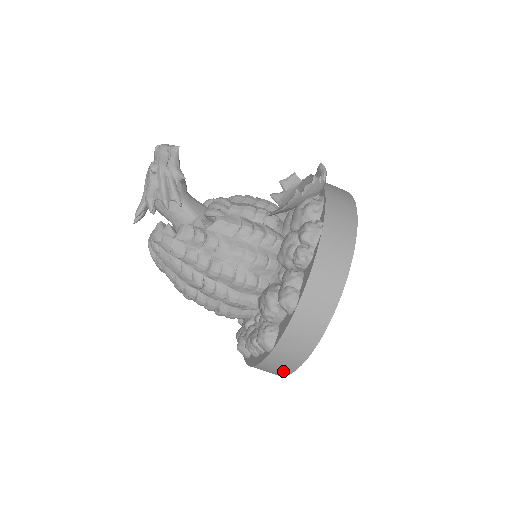
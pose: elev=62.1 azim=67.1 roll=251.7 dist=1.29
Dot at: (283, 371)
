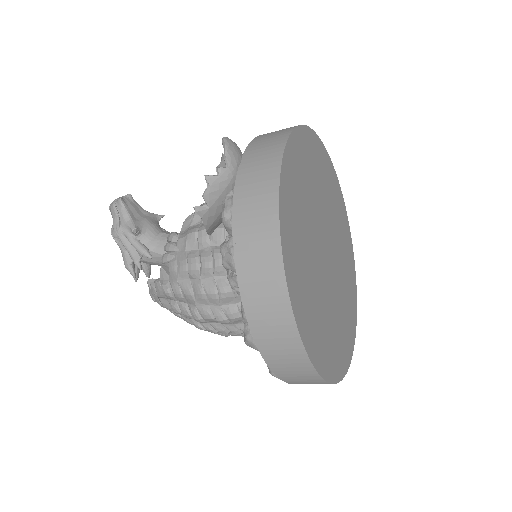
Dot at: occluded
